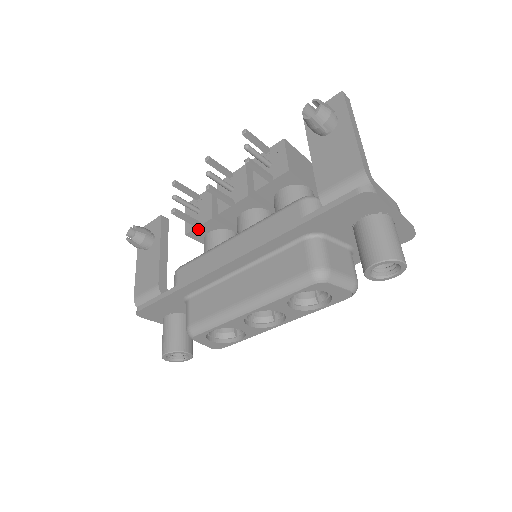
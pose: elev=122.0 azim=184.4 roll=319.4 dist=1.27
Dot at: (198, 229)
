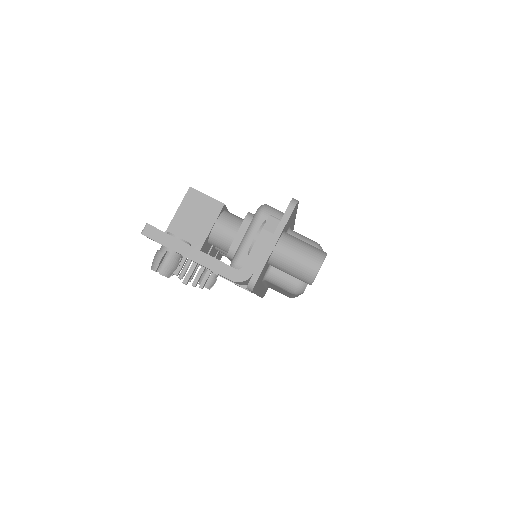
Dot at: occluded
